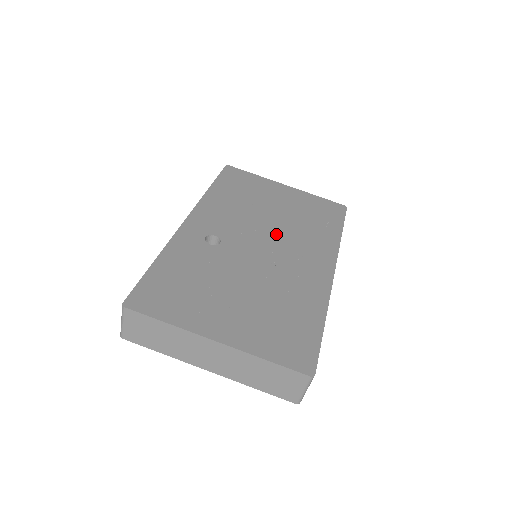
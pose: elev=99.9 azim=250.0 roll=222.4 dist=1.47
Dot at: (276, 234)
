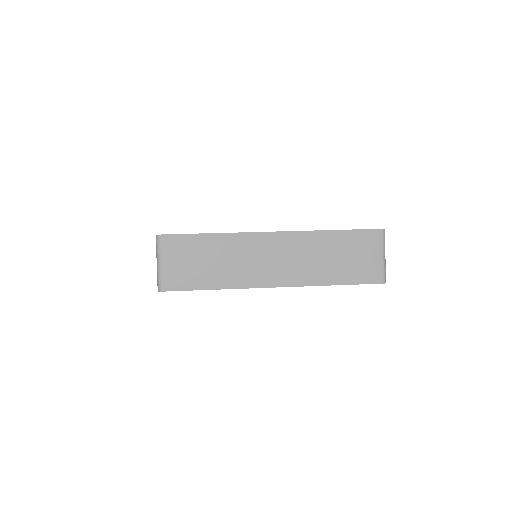
Dot at: occluded
